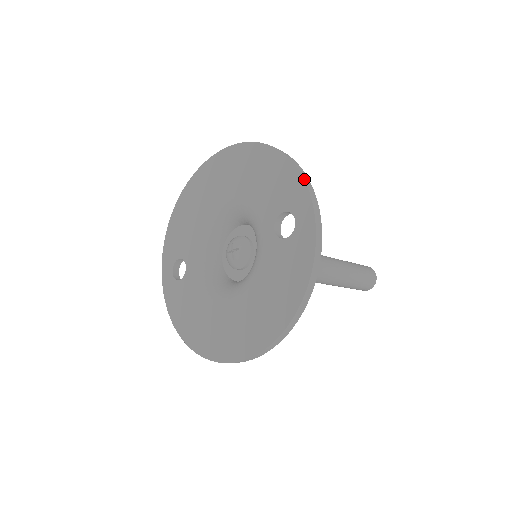
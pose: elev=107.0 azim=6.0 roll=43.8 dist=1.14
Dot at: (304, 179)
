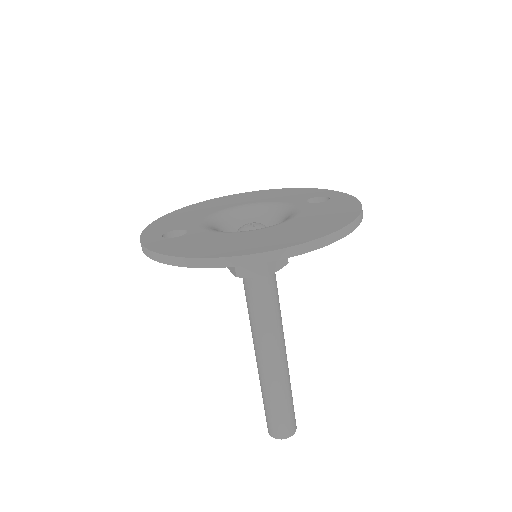
Dot at: (326, 189)
